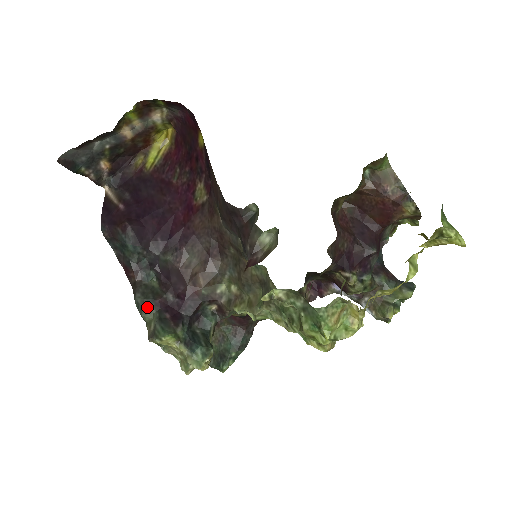
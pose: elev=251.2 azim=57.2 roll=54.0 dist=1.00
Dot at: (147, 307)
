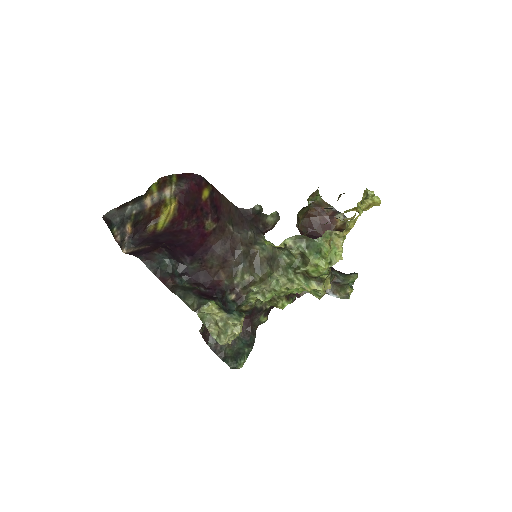
Dot at: (188, 295)
